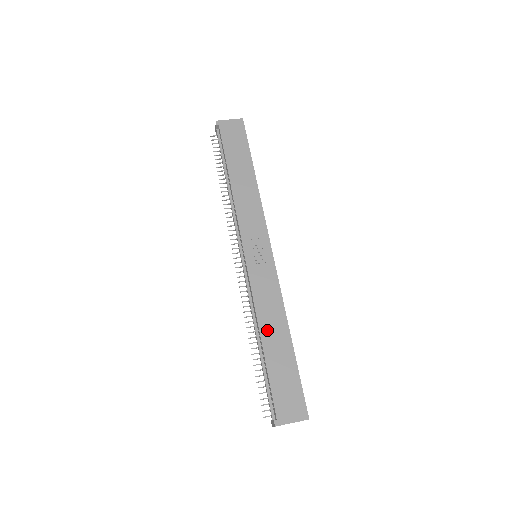
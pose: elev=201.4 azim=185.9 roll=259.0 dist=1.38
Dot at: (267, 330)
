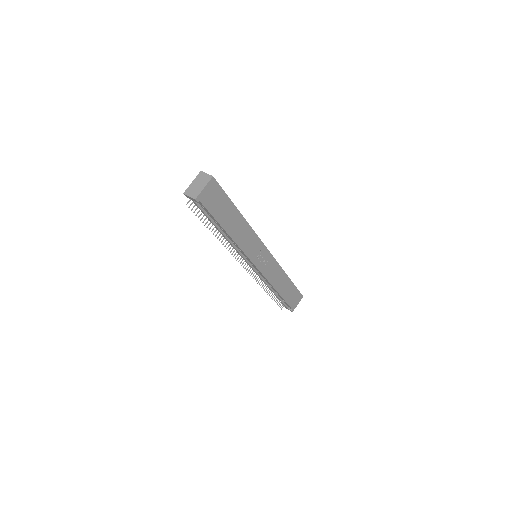
Dot at: (279, 286)
